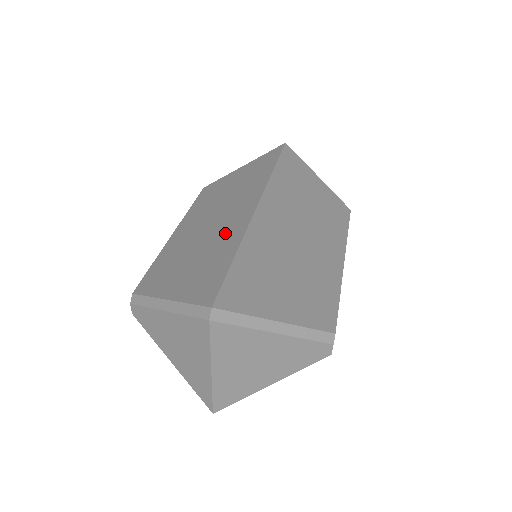
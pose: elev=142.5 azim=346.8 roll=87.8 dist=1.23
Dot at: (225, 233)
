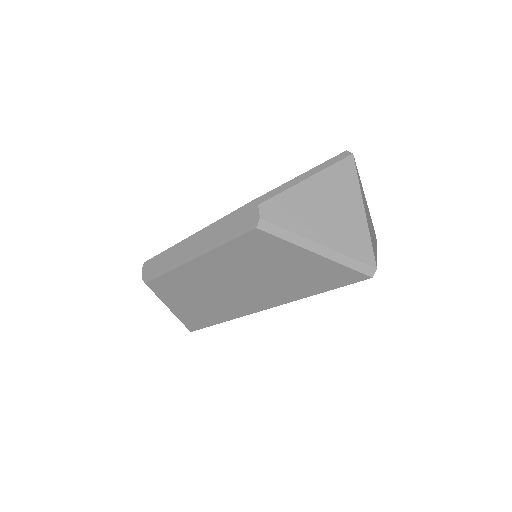
Dot at: occluded
